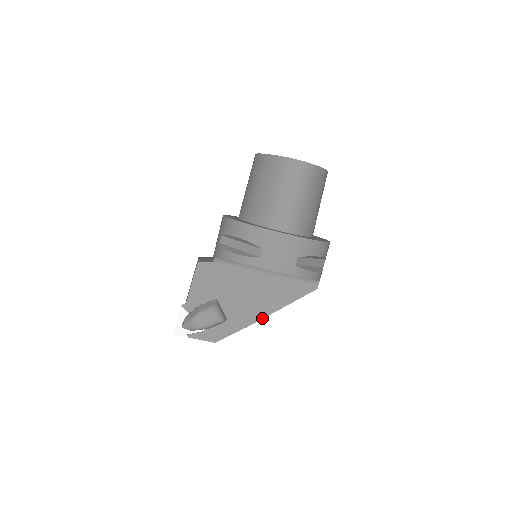
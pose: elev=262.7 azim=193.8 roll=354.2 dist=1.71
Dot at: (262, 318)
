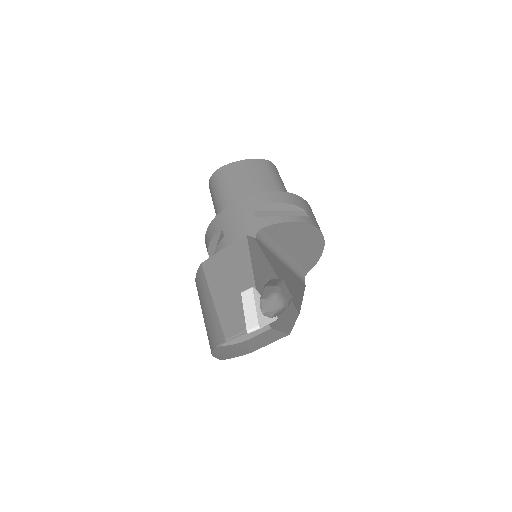
Dot at: (300, 306)
